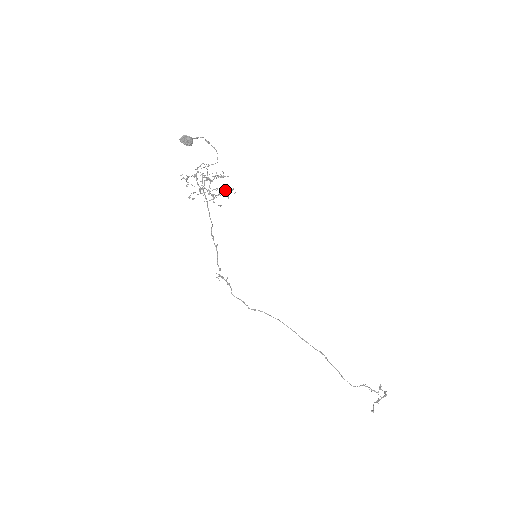
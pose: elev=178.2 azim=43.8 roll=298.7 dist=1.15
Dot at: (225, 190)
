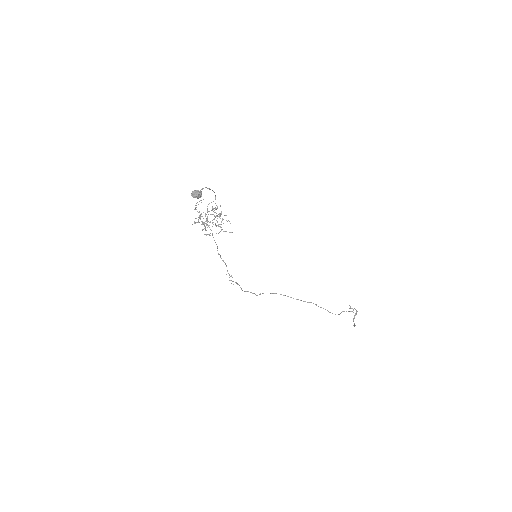
Dot at: (219, 217)
